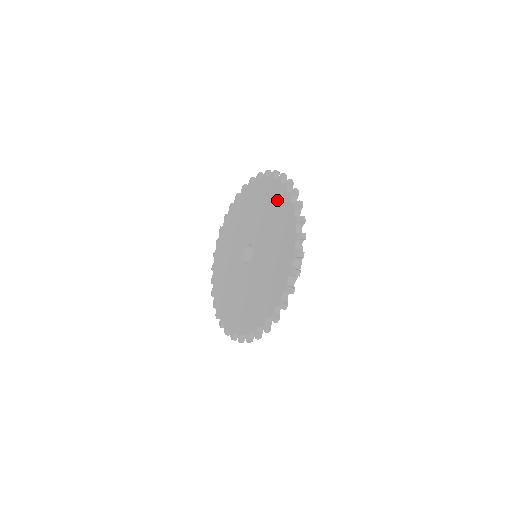
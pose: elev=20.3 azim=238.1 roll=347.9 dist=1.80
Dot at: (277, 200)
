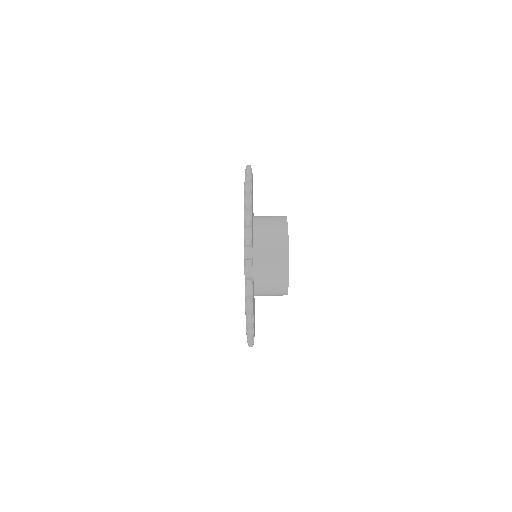
Dot at: occluded
